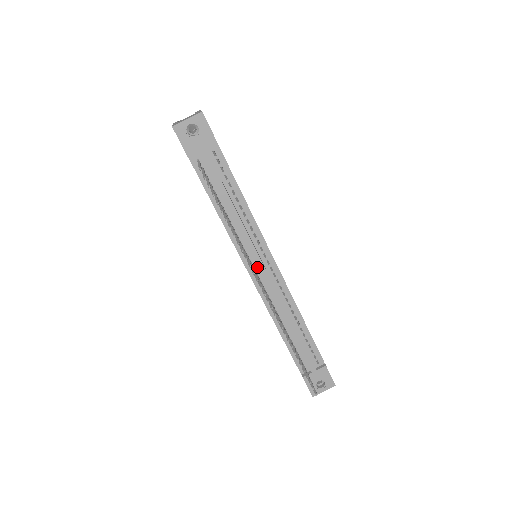
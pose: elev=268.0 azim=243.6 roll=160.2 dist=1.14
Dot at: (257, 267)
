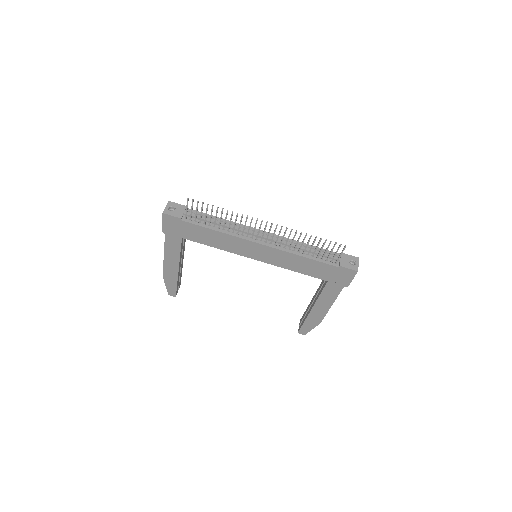
Dot at: (256, 238)
